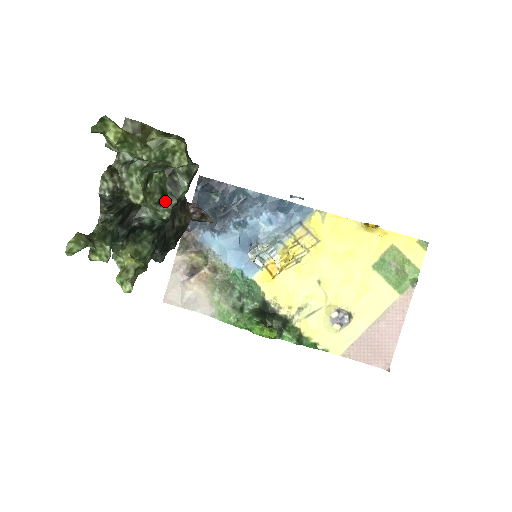
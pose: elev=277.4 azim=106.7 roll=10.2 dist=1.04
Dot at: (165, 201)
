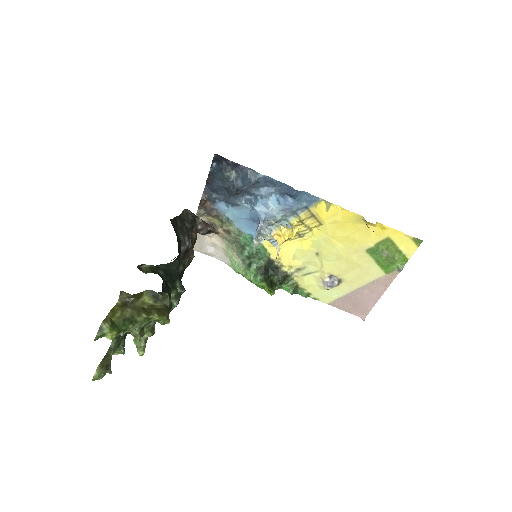
Dot at: occluded
